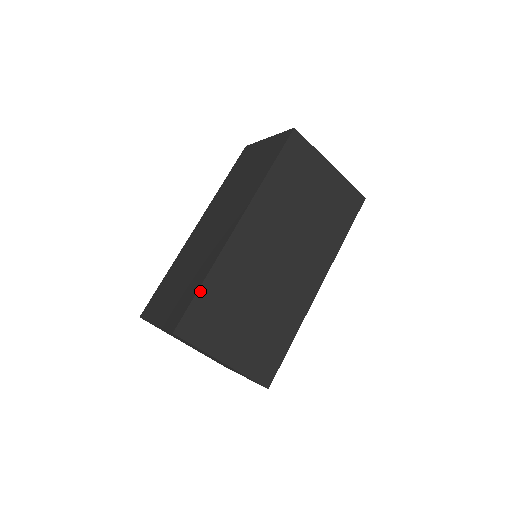
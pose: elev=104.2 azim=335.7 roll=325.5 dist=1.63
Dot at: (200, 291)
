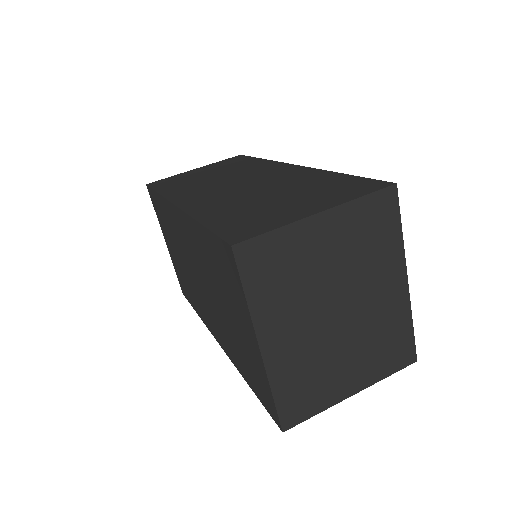
Dot at: occluded
